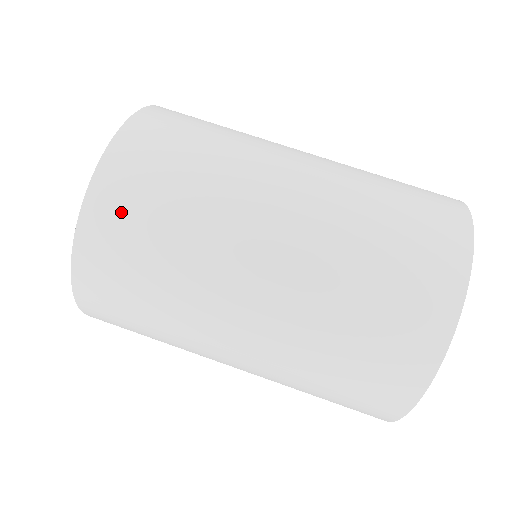
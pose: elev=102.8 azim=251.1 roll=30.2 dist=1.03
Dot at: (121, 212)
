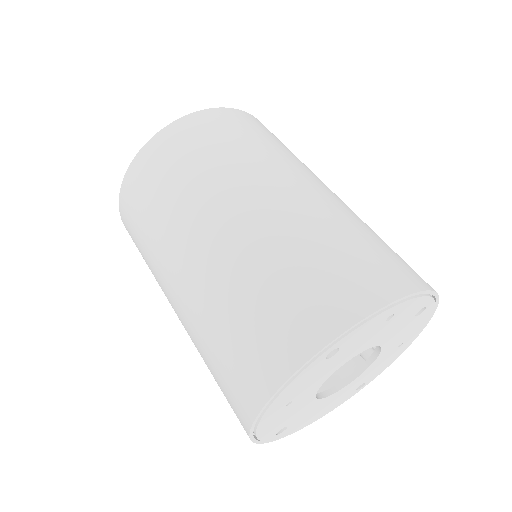
Dot at: (166, 152)
